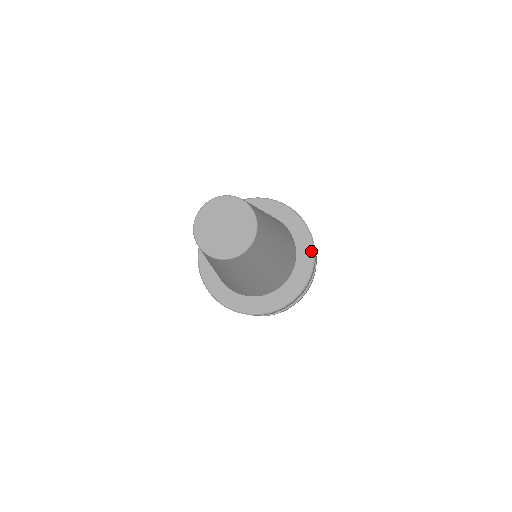
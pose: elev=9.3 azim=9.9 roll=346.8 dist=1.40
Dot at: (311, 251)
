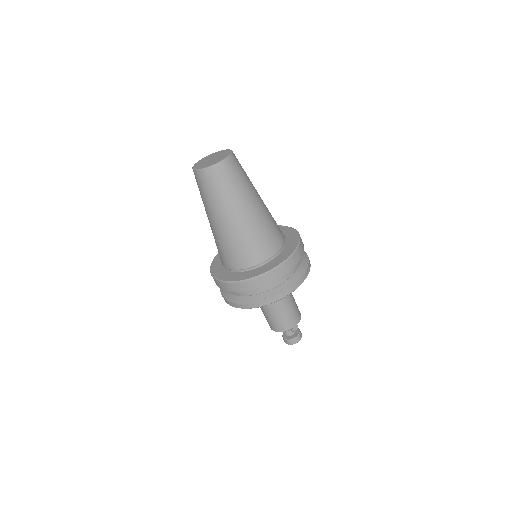
Dot at: (292, 230)
